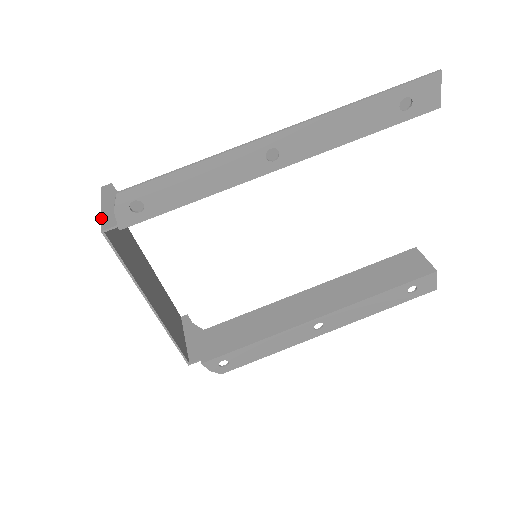
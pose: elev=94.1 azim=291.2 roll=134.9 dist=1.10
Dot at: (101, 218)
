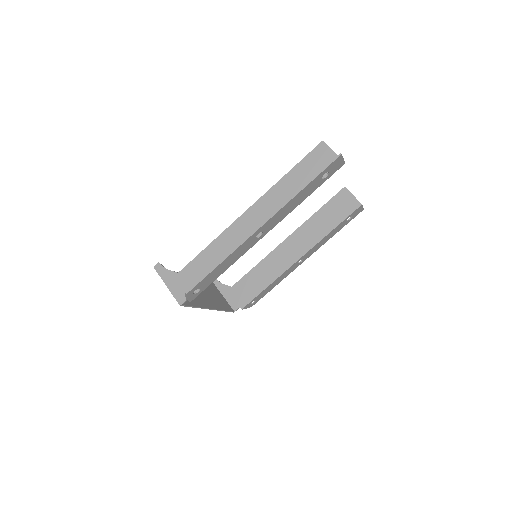
Dot at: (173, 295)
